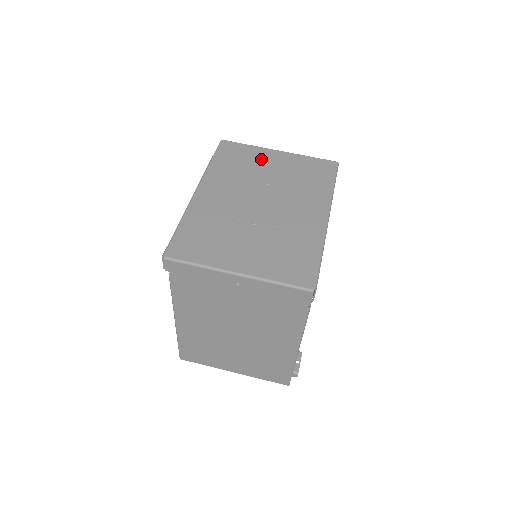
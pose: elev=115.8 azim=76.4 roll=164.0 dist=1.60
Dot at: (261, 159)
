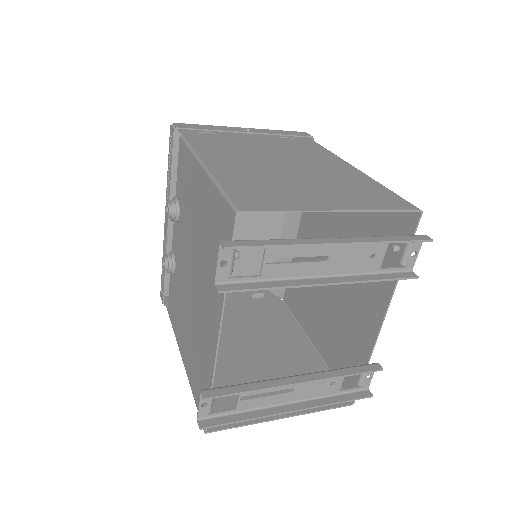
Dot at: occluded
